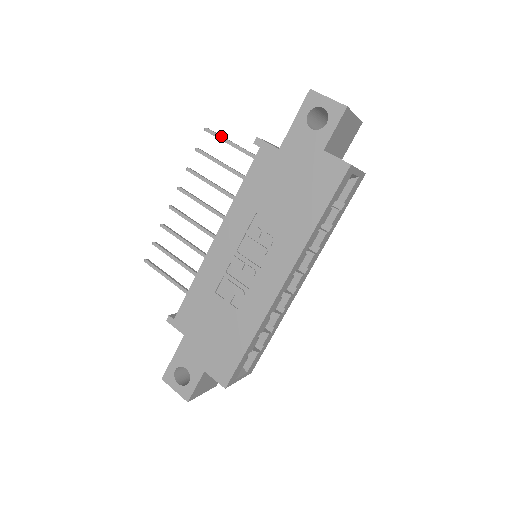
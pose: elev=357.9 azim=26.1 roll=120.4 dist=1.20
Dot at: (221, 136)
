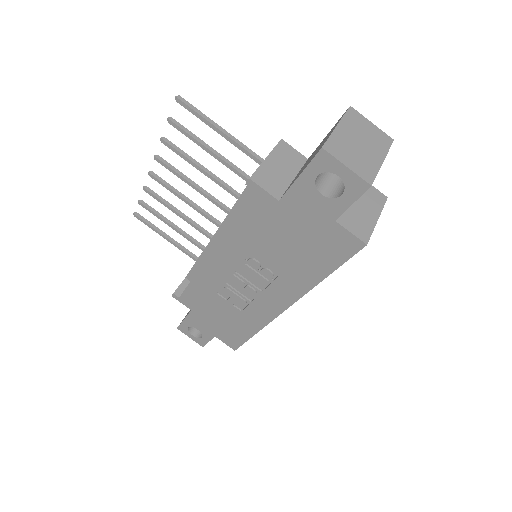
Dot at: (200, 115)
